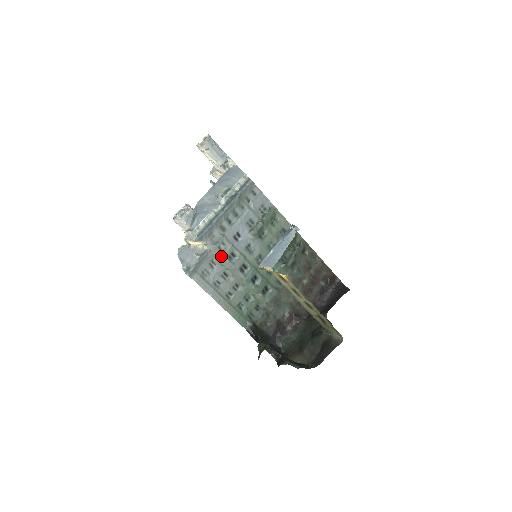
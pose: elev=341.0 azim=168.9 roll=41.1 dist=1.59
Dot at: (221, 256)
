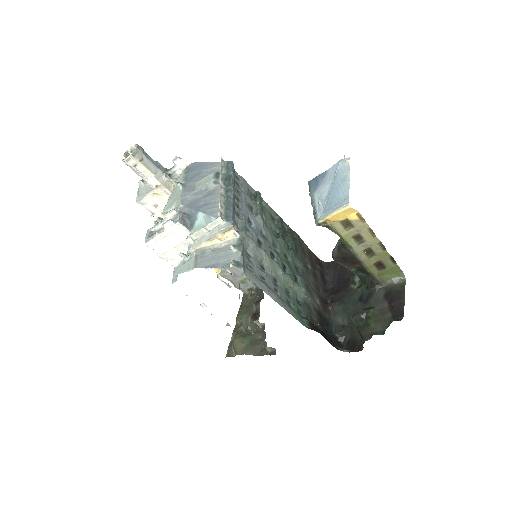
Dot at: (254, 243)
